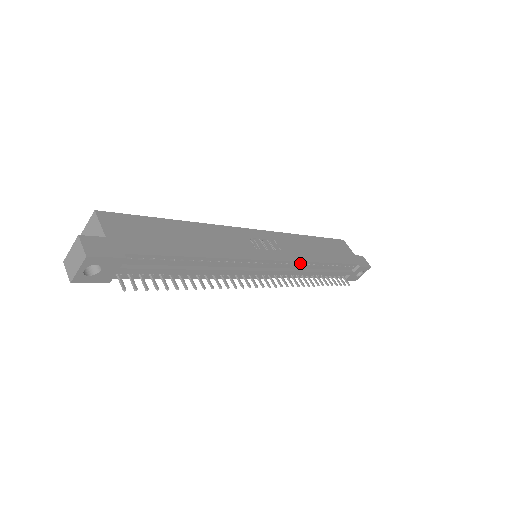
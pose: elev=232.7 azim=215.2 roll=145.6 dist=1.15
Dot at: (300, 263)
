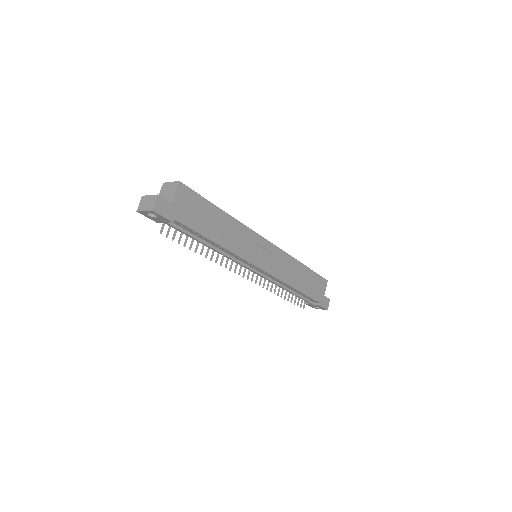
Dot at: (278, 280)
